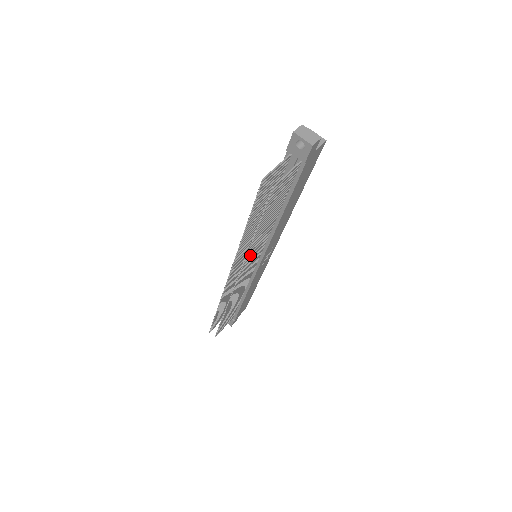
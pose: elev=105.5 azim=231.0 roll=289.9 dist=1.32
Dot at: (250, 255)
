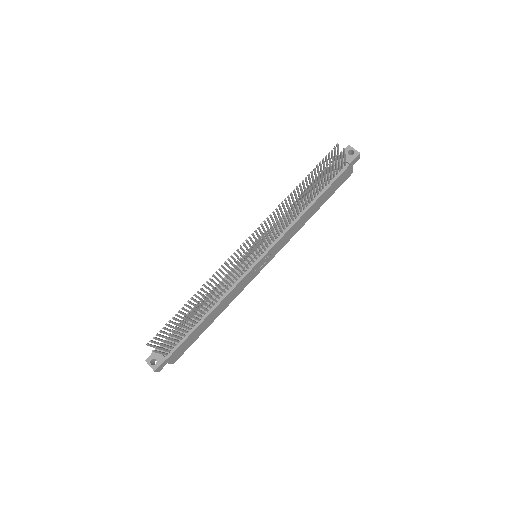
Dot at: (281, 219)
